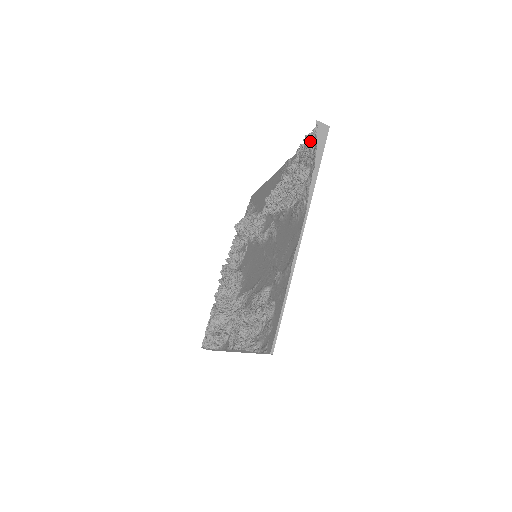
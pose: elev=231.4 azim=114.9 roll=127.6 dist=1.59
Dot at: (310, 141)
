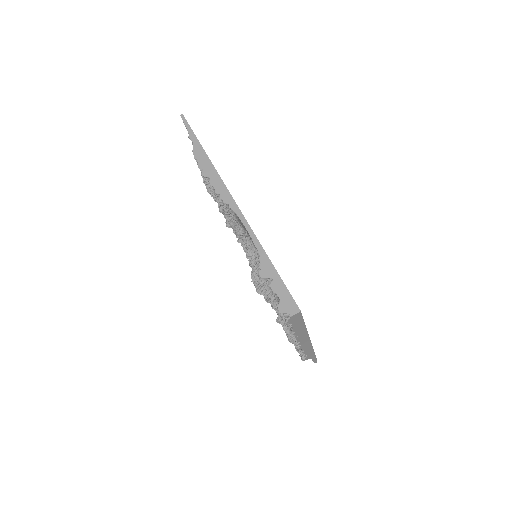
Dot at: occluded
